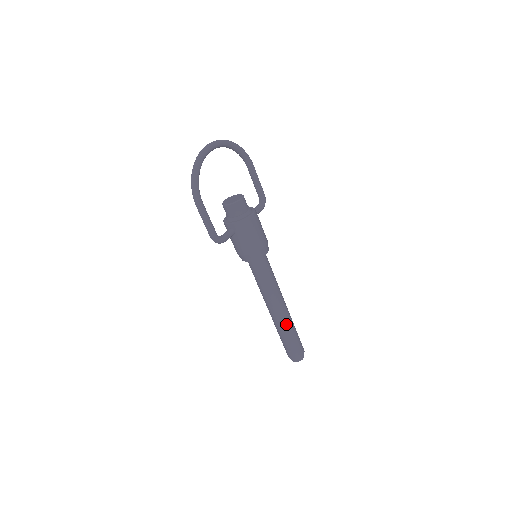
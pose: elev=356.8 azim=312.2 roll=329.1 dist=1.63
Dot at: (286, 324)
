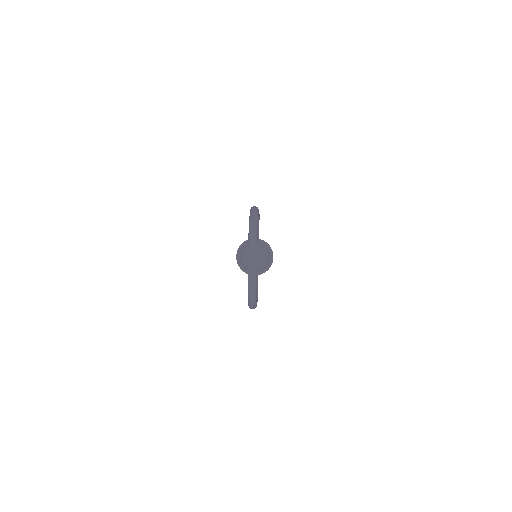
Dot at: occluded
